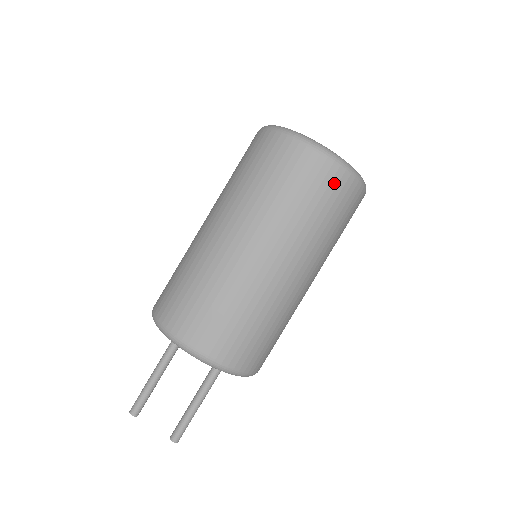
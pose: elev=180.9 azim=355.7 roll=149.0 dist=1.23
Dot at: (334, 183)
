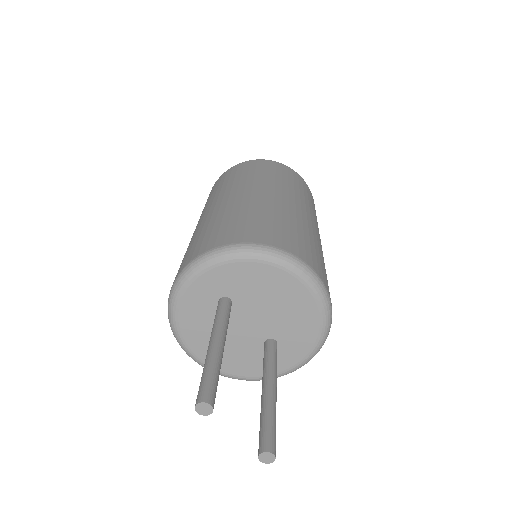
Dot at: occluded
